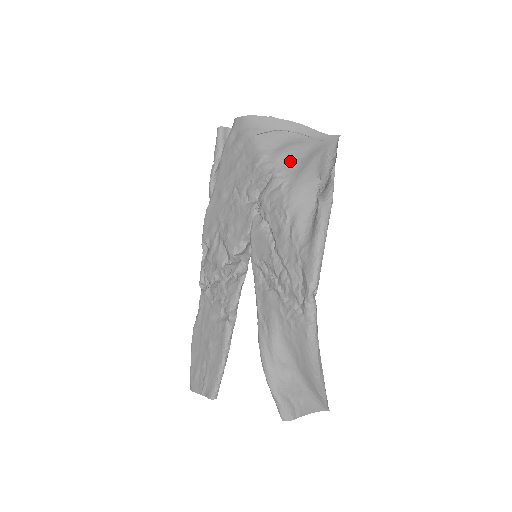
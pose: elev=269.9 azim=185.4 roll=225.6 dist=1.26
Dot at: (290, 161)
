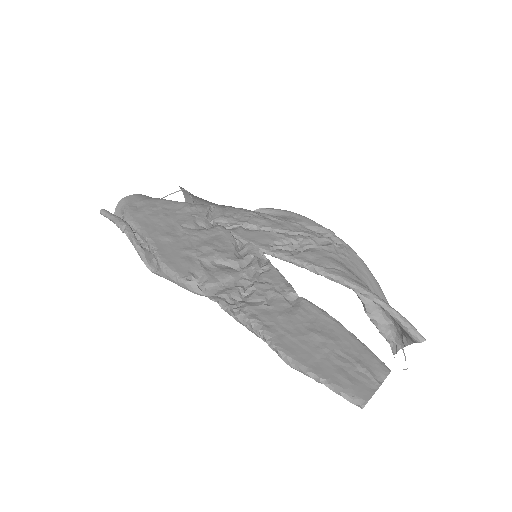
Dot at: occluded
